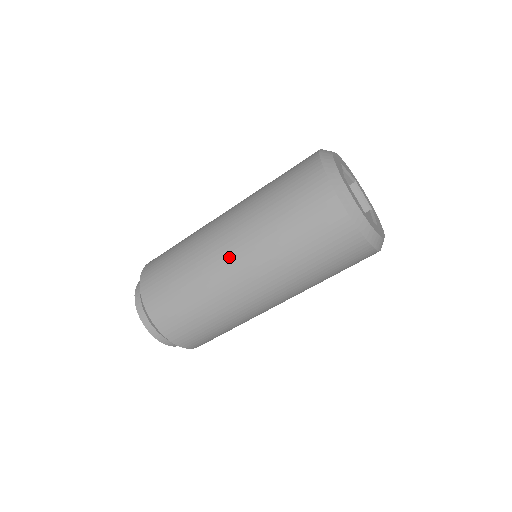
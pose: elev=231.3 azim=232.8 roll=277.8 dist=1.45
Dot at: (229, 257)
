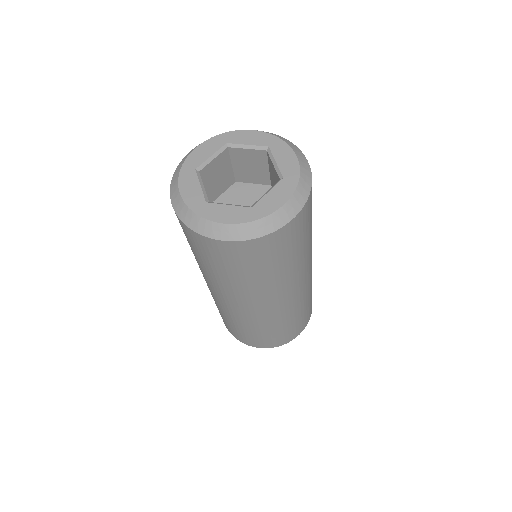
Dot at: occluded
